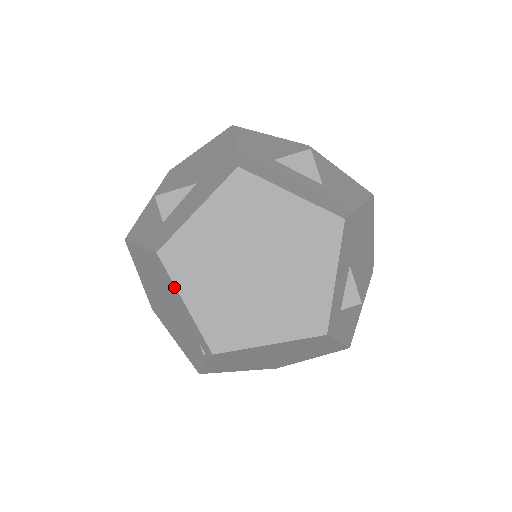
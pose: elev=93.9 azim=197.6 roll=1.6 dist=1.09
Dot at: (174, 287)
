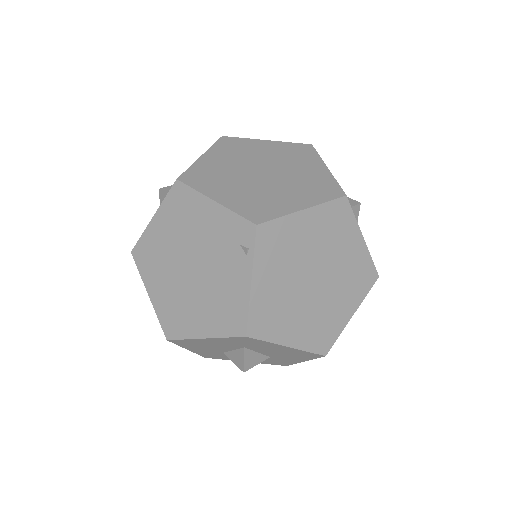
Dot at: (200, 197)
